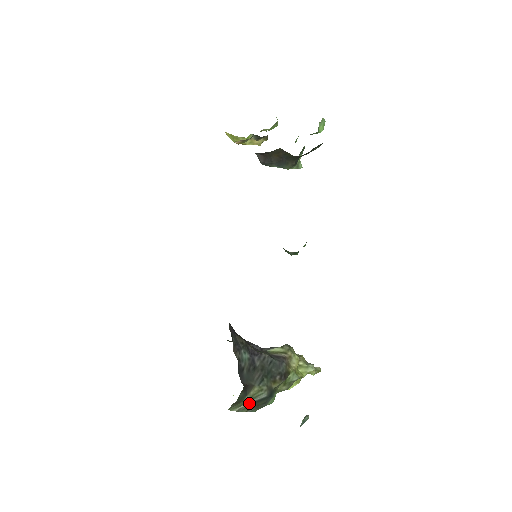
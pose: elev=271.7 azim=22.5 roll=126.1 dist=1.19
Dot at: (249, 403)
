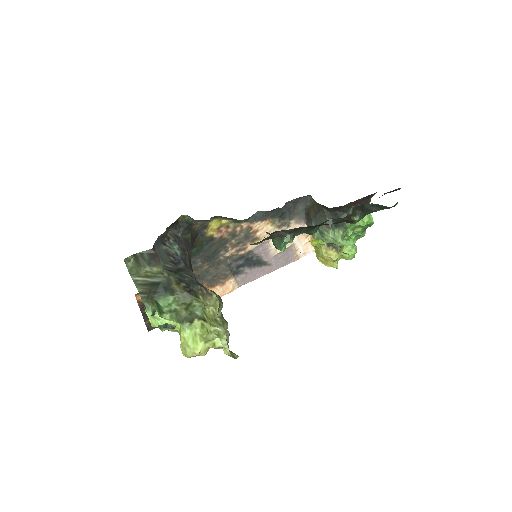
Dot at: (146, 280)
